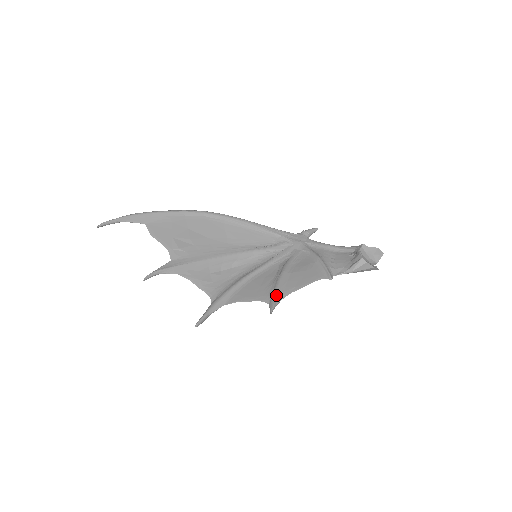
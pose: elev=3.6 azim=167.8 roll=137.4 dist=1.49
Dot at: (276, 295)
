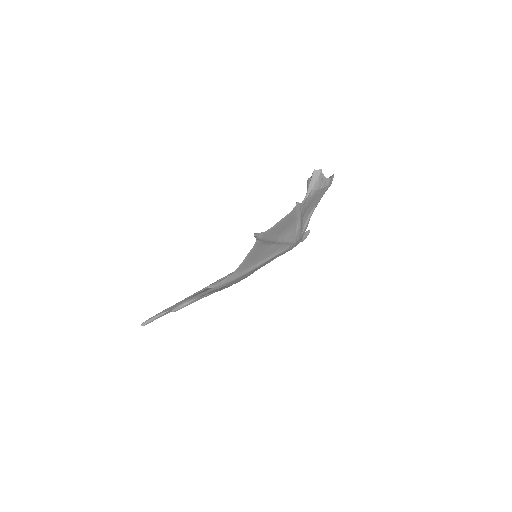
Dot at: occluded
